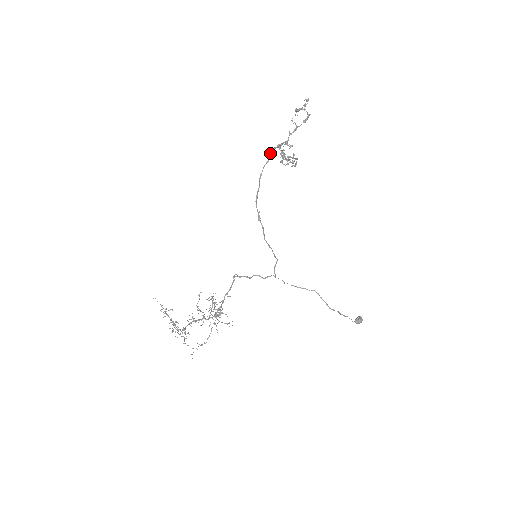
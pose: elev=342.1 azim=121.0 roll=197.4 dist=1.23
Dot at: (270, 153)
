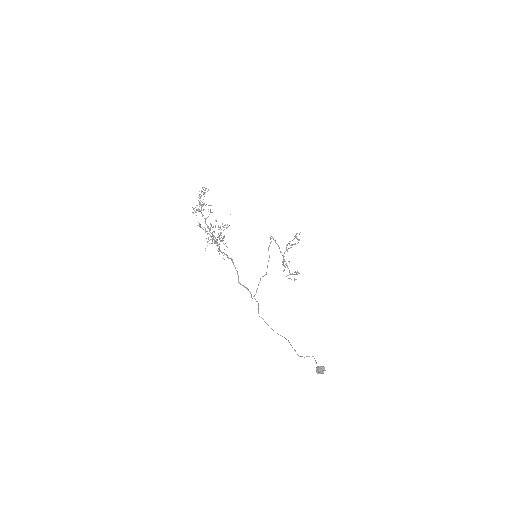
Dot at: occluded
